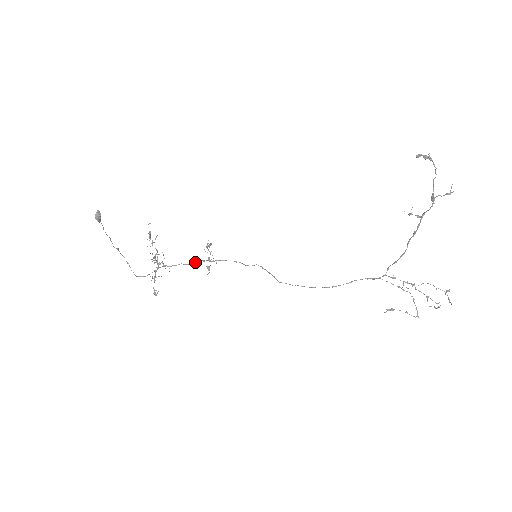
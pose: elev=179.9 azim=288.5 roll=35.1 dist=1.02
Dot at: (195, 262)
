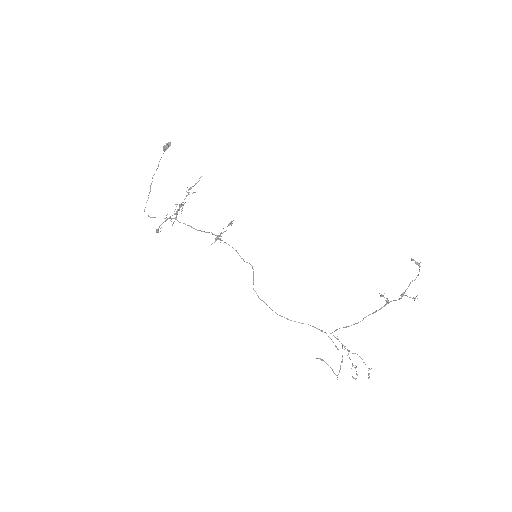
Dot at: (204, 231)
